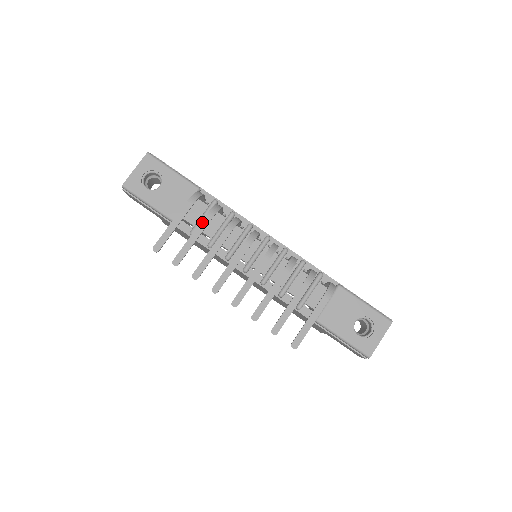
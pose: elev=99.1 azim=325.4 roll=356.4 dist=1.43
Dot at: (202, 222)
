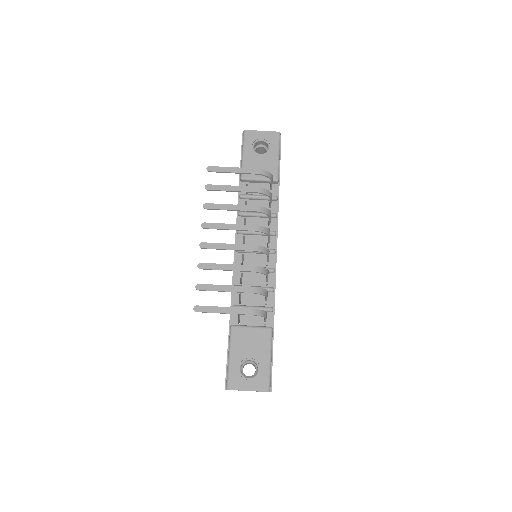
Dot at: (249, 187)
